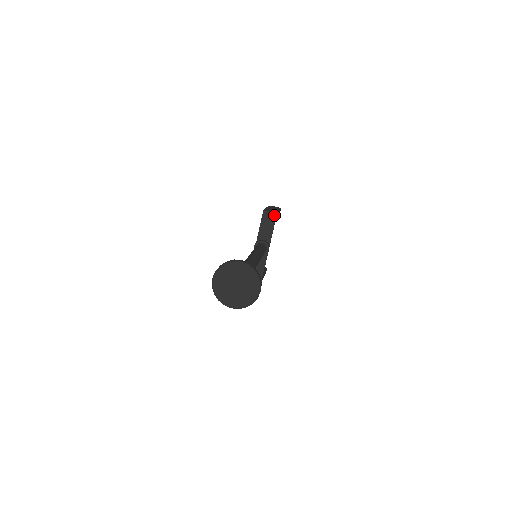
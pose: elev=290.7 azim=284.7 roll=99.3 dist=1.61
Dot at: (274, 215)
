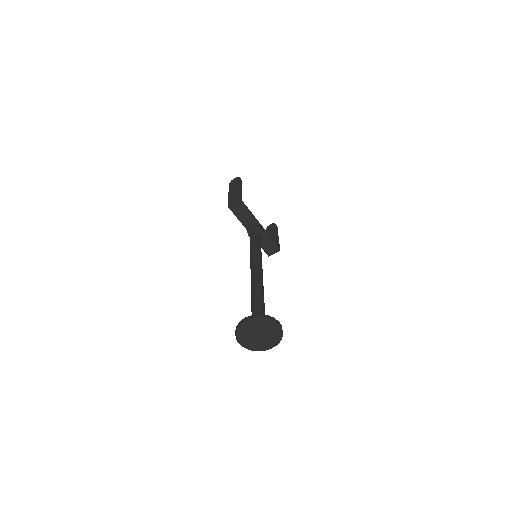
Dot at: (239, 202)
